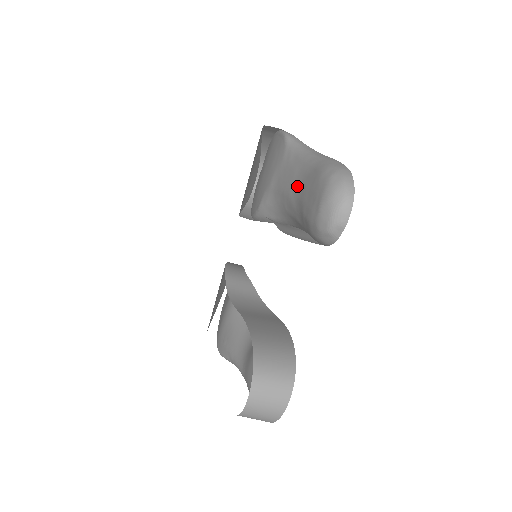
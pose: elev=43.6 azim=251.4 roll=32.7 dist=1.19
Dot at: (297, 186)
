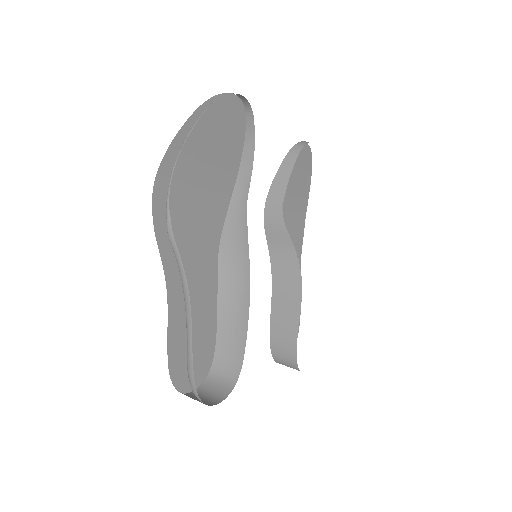
Dot at: occluded
